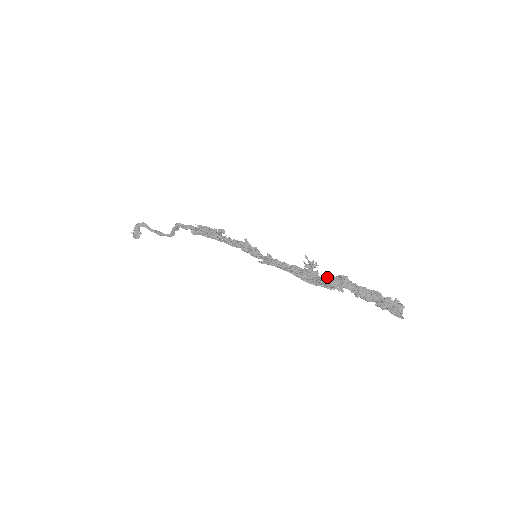
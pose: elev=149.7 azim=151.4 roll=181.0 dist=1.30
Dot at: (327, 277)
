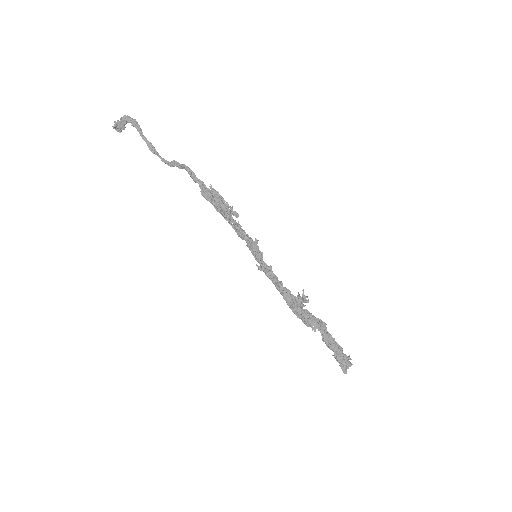
Dot at: (309, 314)
